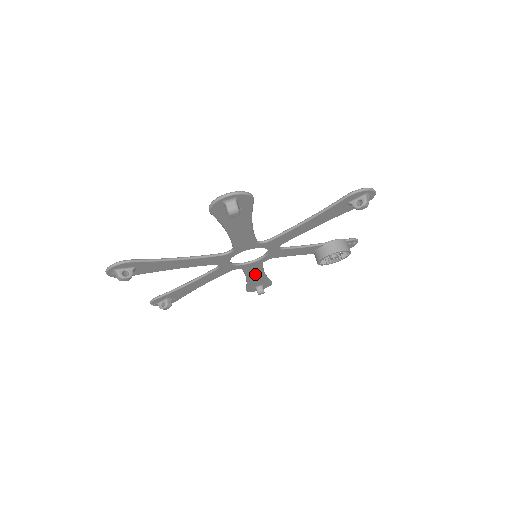
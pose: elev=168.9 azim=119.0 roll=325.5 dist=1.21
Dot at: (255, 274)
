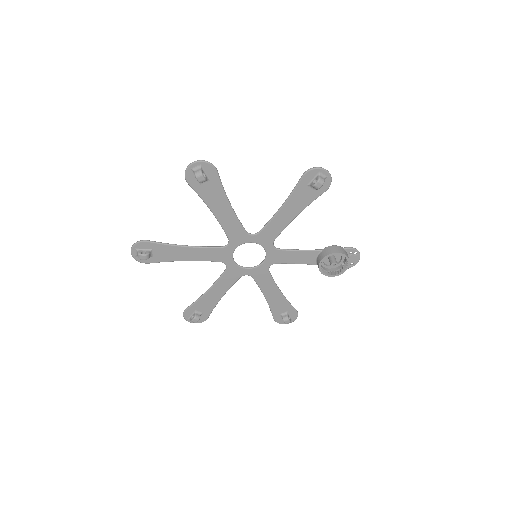
Dot at: (270, 289)
